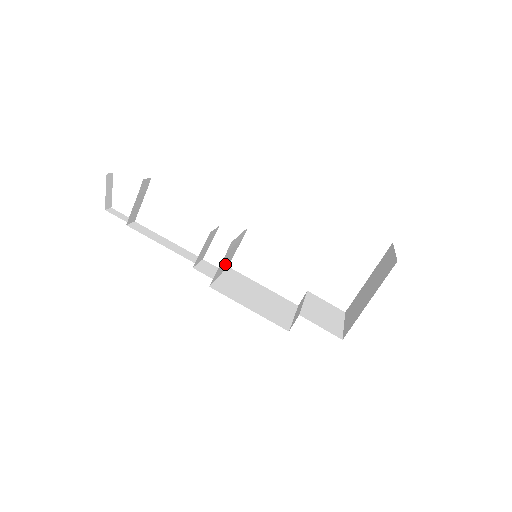
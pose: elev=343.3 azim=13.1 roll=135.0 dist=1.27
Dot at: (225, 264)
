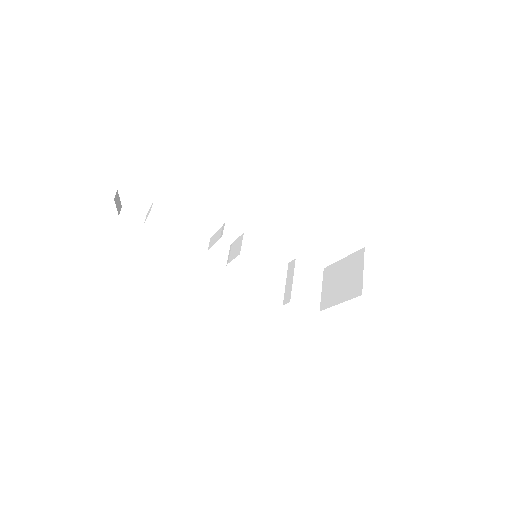
Dot at: occluded
